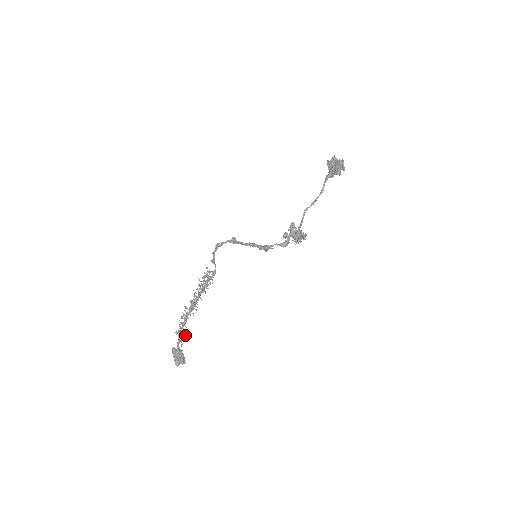
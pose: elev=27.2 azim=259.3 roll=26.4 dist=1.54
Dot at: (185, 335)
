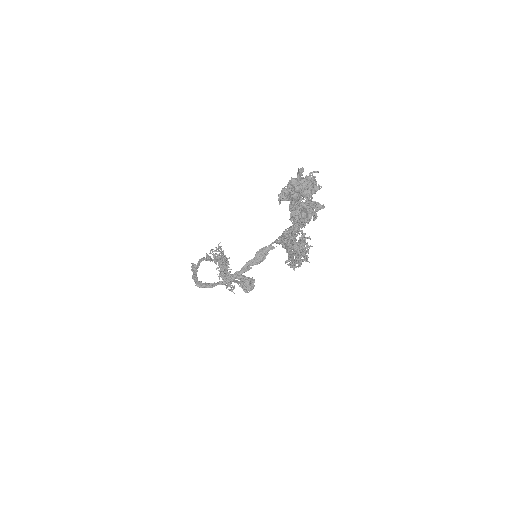
Dot at: occluded
